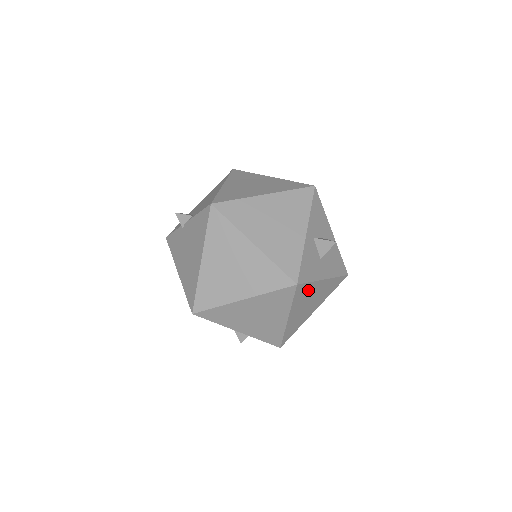
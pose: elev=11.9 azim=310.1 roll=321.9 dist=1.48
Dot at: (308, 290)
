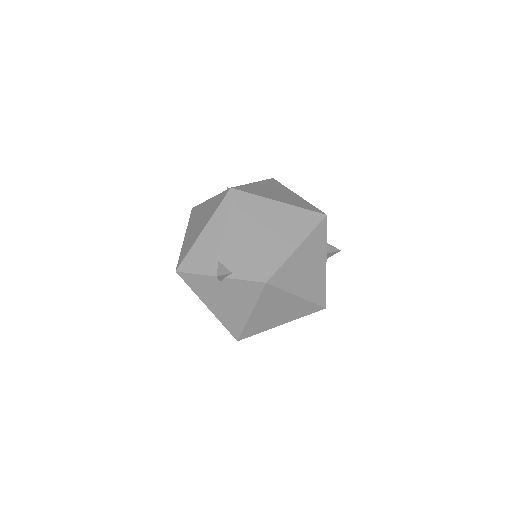
Dot at: (320, 245)
